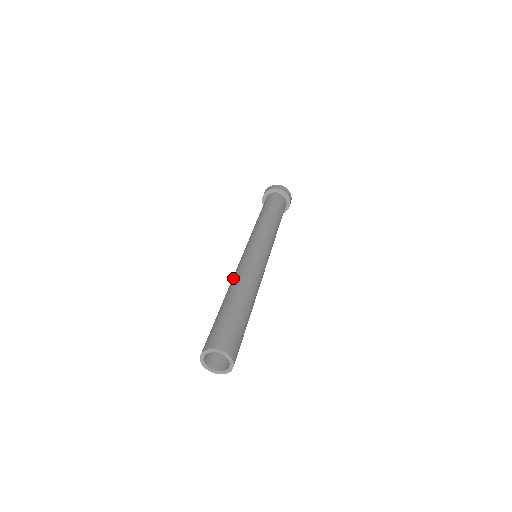
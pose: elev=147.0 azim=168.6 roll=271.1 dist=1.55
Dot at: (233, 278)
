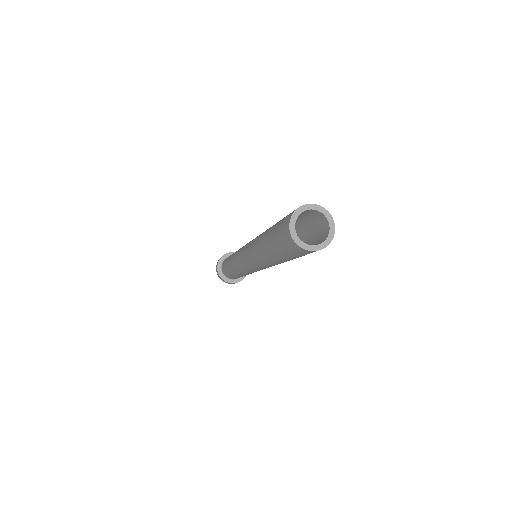
Dot at: (254, 253)
